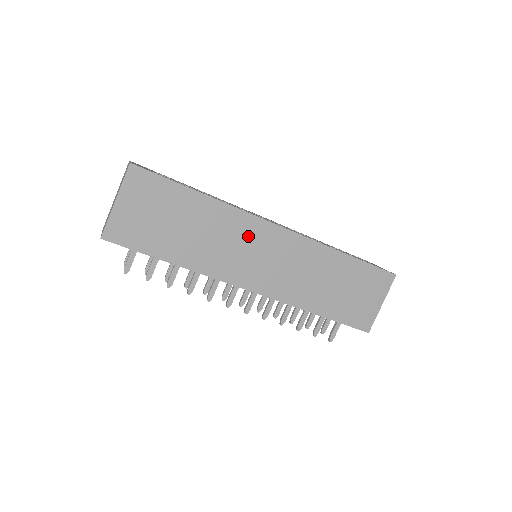
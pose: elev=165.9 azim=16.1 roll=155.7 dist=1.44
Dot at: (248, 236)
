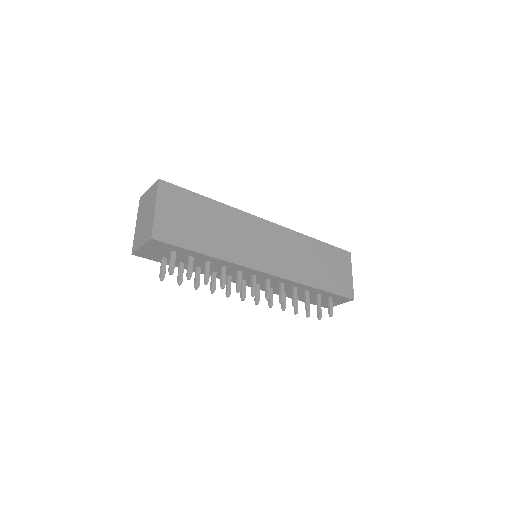
Dot at: (252, 230)
